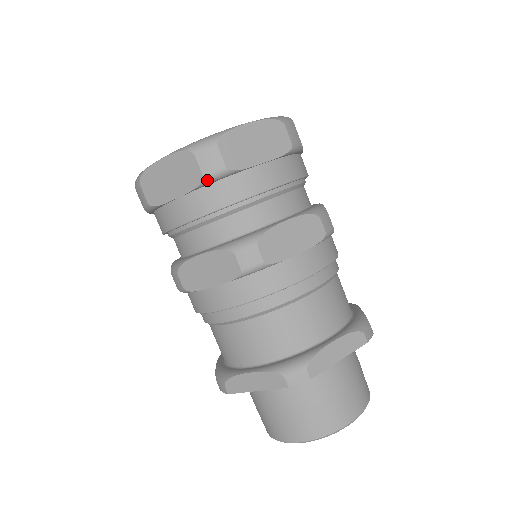
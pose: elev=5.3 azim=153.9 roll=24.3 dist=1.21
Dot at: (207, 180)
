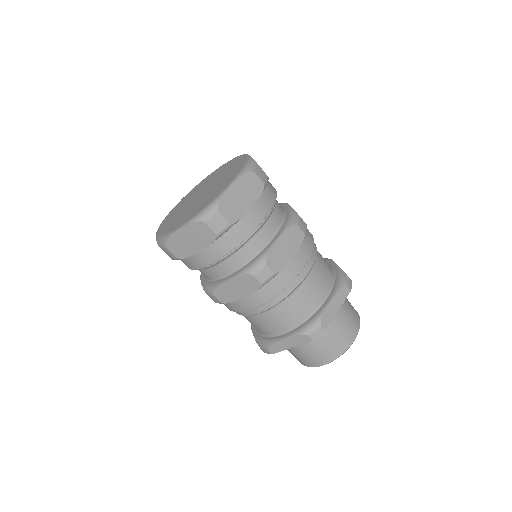
Dot at: (219, 236)
